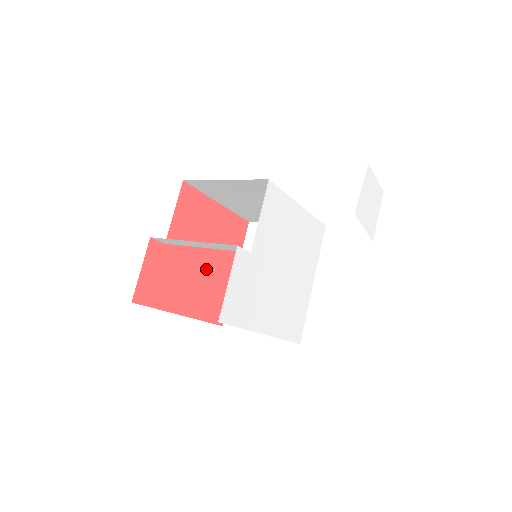
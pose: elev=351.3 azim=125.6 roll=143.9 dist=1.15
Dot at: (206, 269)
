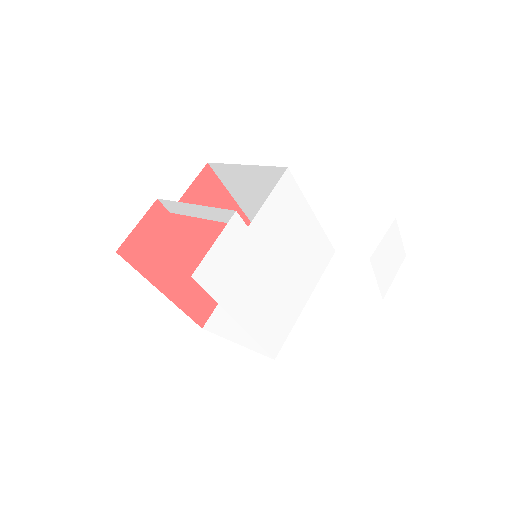
Dot at: occluded
